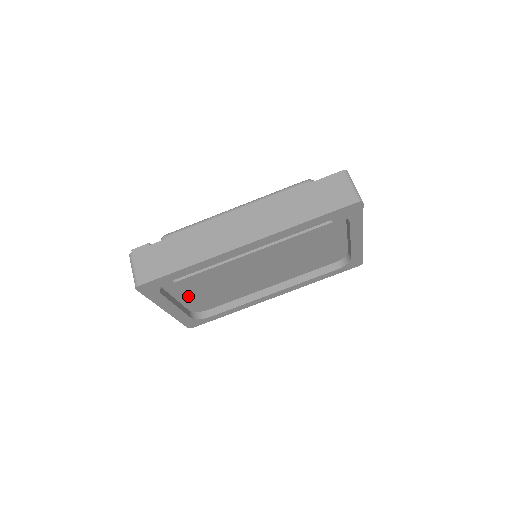
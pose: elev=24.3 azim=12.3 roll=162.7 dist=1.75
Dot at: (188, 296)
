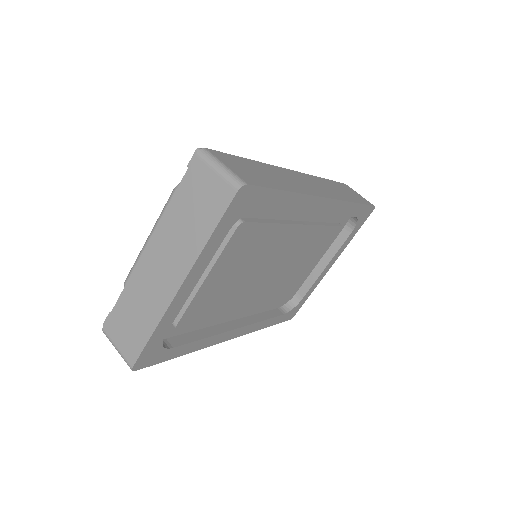
Dot at: (210, 273)
